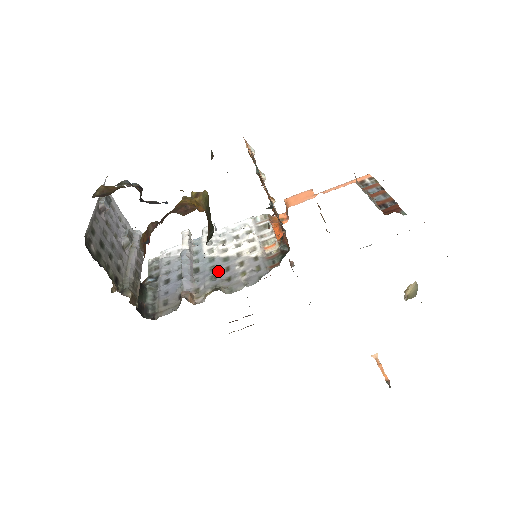
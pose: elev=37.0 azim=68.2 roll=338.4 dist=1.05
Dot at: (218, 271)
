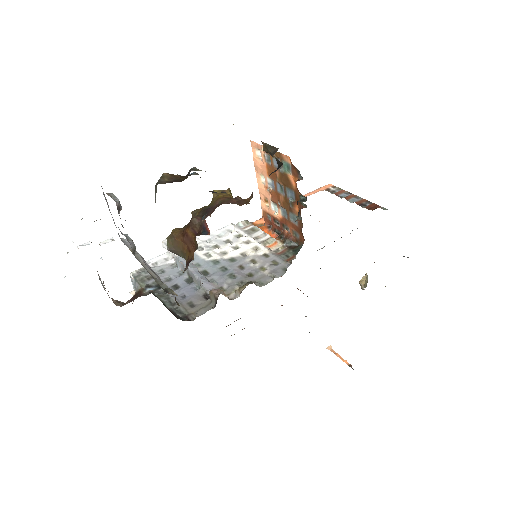
Dot at: (233, 270)
